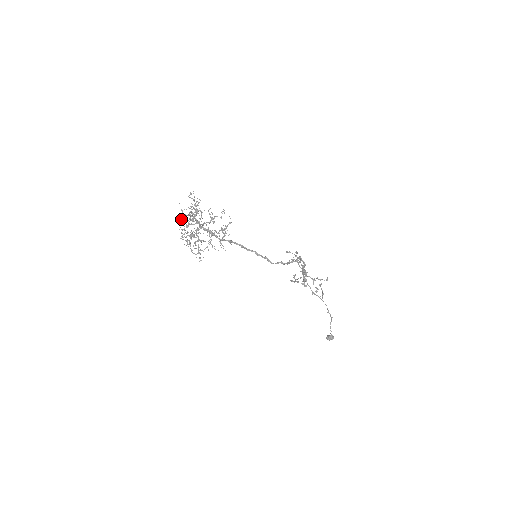
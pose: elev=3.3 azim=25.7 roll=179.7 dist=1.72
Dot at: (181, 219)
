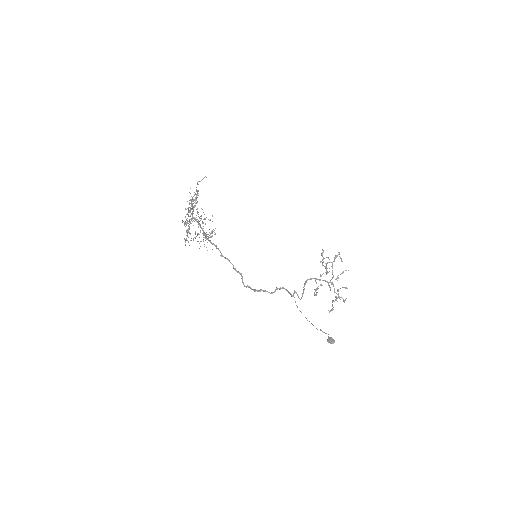
Dot at: occluded
